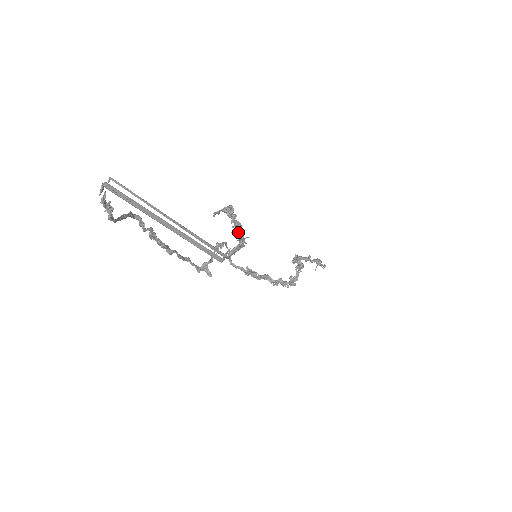
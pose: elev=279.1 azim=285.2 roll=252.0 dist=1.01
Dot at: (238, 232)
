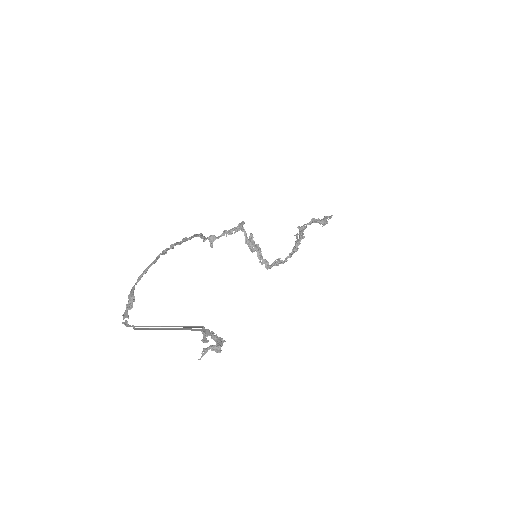
Dot at: (216, 352)
